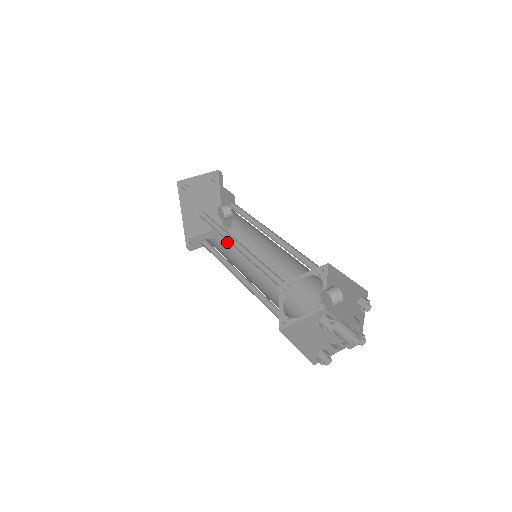
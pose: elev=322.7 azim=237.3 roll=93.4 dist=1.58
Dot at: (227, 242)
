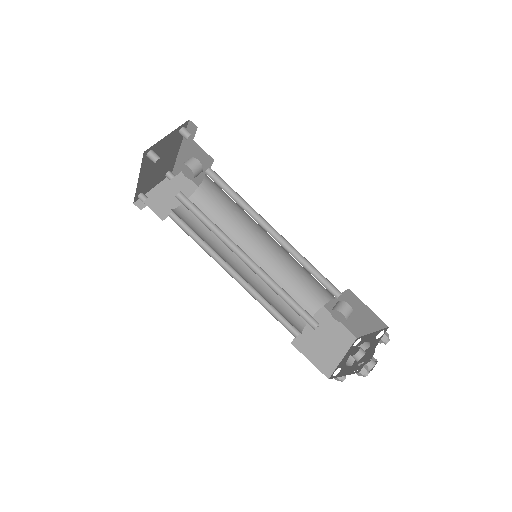
Dot at: occluded
